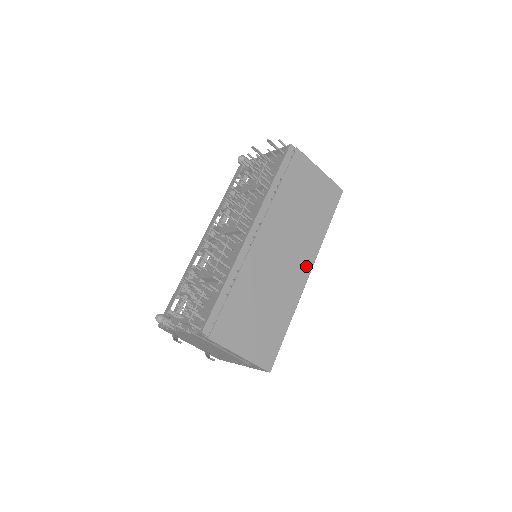
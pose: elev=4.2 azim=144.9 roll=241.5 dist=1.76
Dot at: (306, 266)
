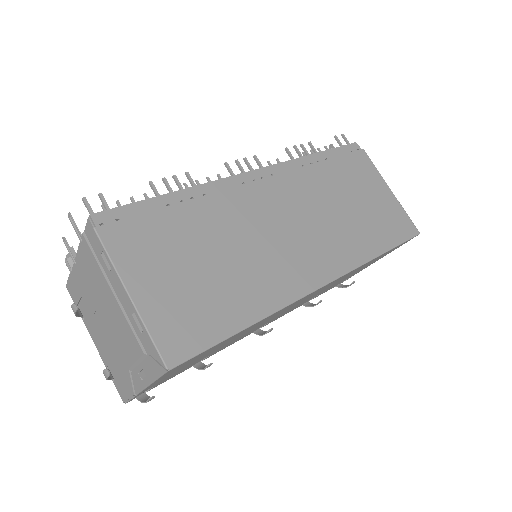
Dot at: (323, 271)
